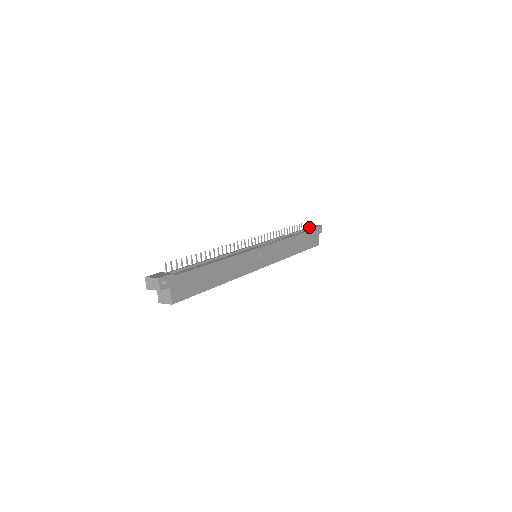
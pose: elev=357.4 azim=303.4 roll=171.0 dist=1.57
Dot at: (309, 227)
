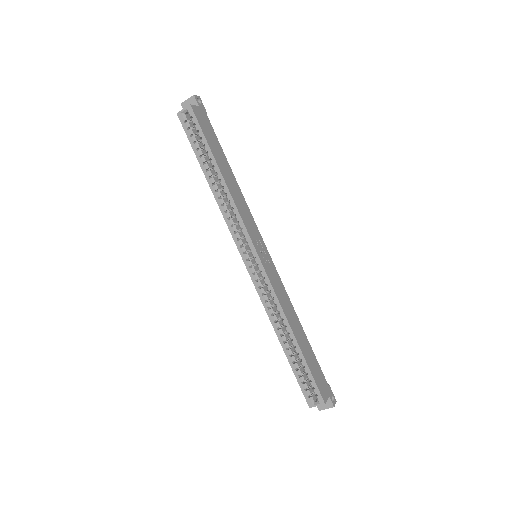
Dot at: occluded
